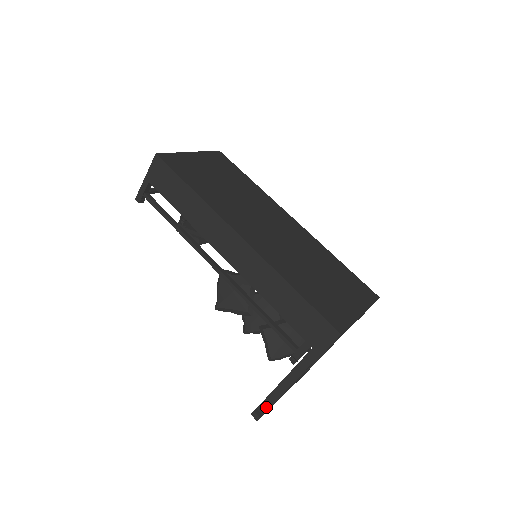
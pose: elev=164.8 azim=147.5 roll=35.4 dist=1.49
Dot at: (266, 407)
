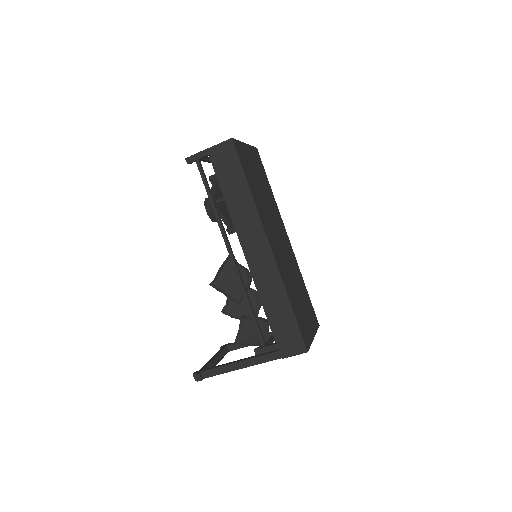
Dot at: (211, 374)
